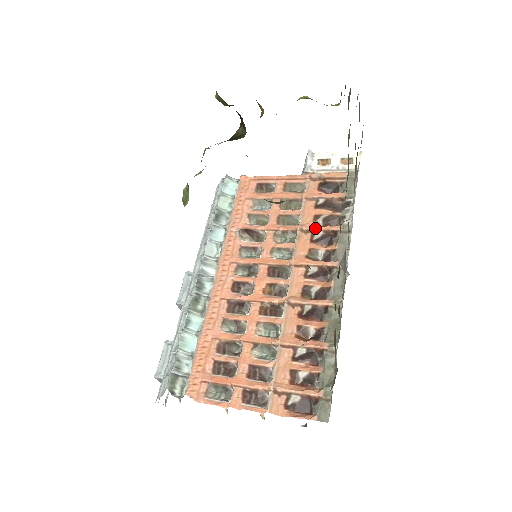
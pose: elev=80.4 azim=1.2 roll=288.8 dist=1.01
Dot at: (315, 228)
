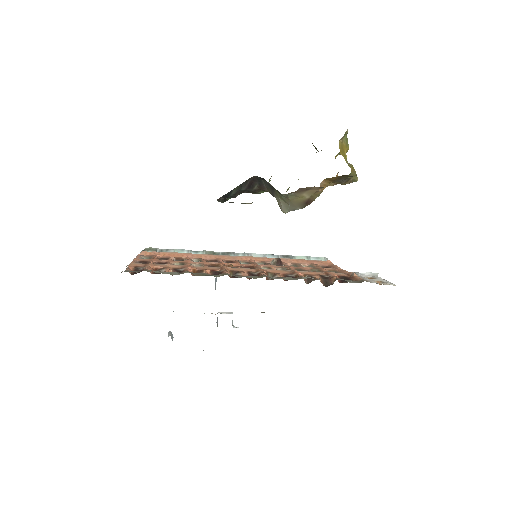
Dot at: (297, 272)
